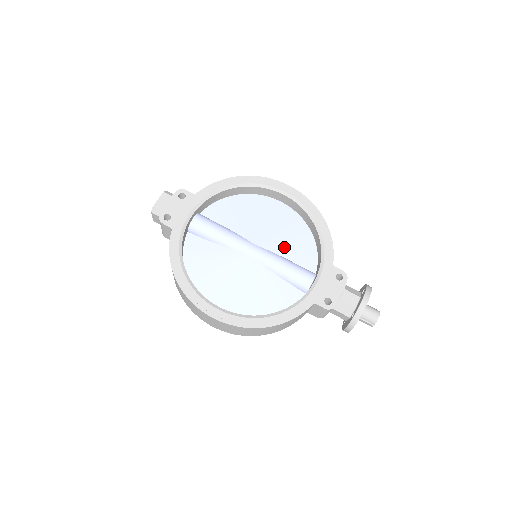
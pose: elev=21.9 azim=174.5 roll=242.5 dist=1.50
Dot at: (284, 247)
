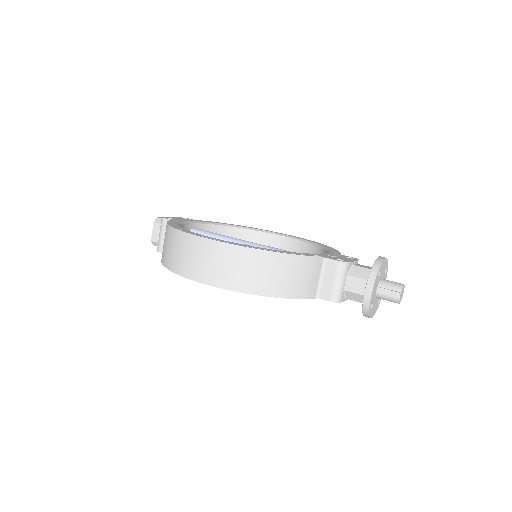
Dot at: occluded
